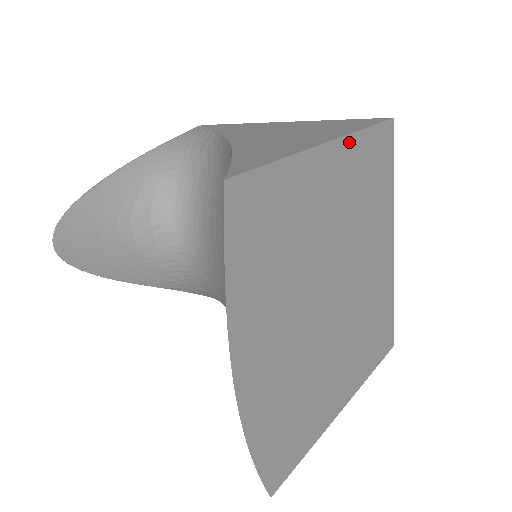
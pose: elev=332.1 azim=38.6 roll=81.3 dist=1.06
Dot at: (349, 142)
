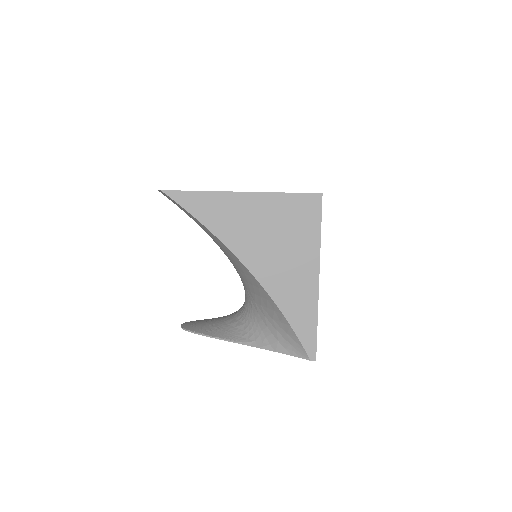
Dot at: occluded
